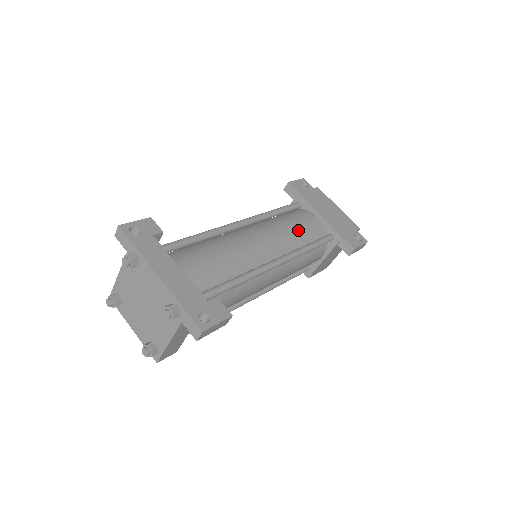
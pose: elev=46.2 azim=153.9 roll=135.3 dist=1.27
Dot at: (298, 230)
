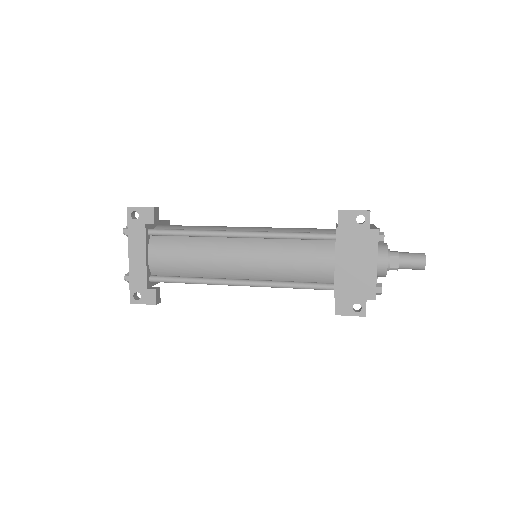
Dot at: (291, 266)
